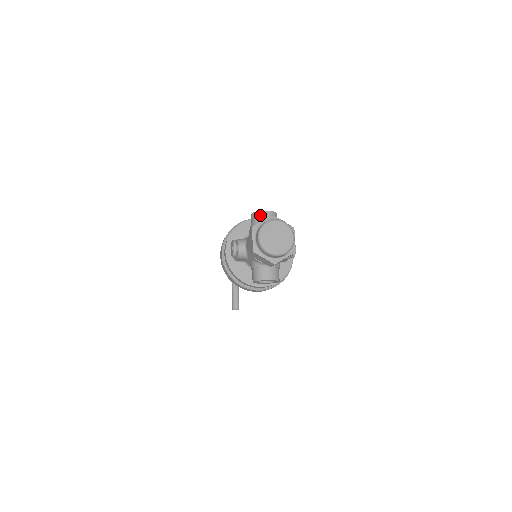
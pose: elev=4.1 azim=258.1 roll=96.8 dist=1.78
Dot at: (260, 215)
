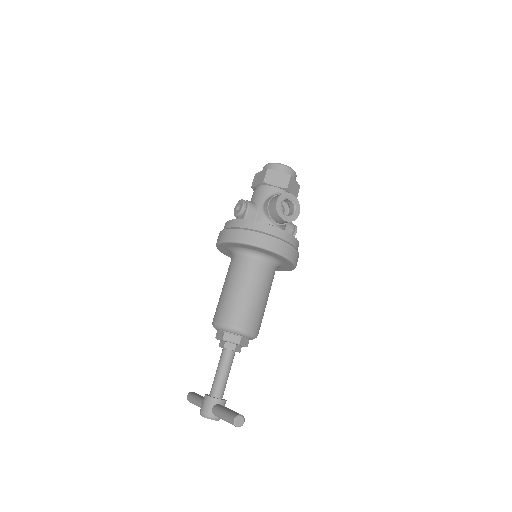
Dot at: occluded
